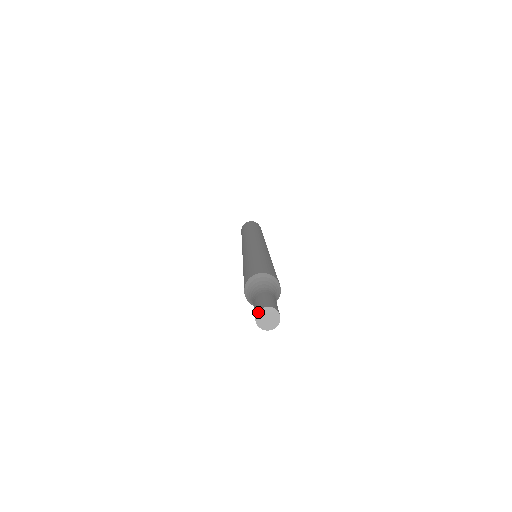
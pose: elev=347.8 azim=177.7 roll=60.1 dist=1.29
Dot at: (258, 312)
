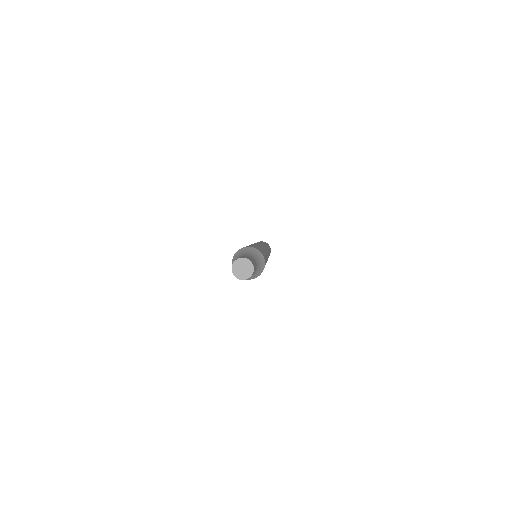
Dot at: (233, 263)
